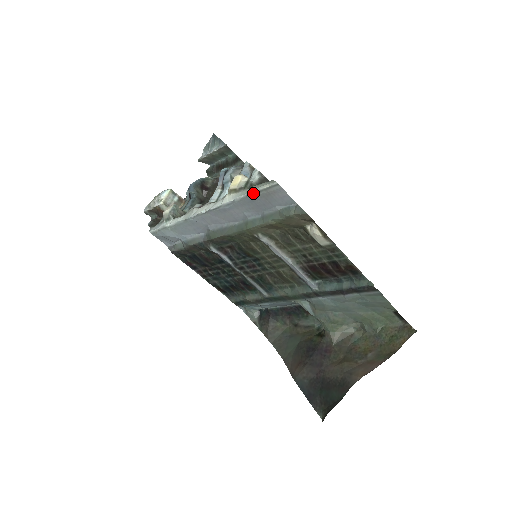
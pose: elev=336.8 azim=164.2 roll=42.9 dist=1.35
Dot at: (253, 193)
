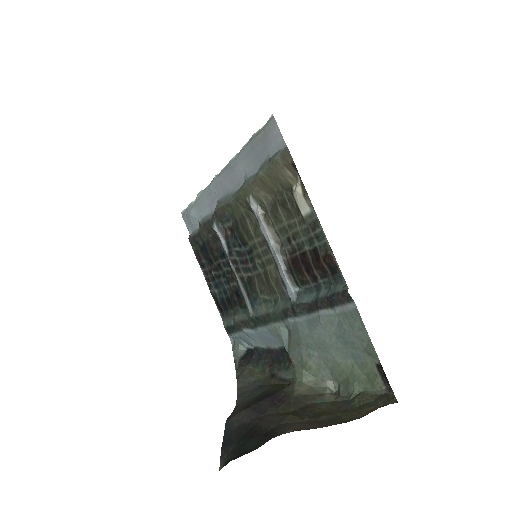
Dot at: (254, 136)
